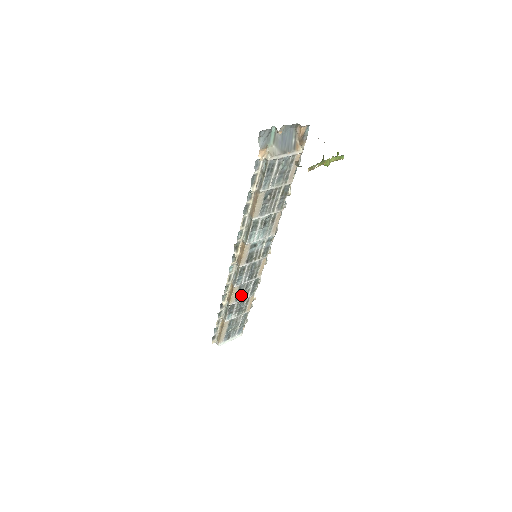
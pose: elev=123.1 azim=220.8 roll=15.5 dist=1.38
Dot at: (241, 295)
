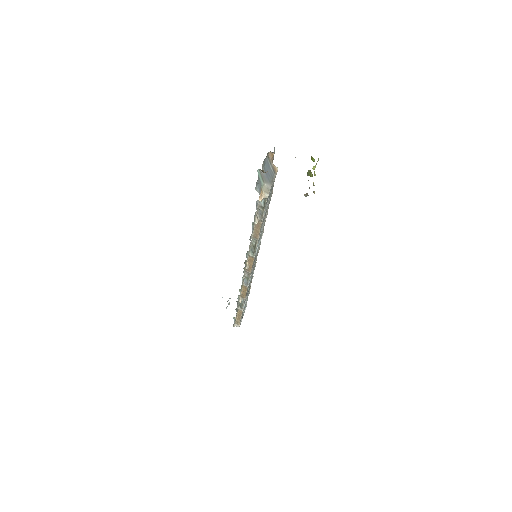
Dot at: (249, 286)
